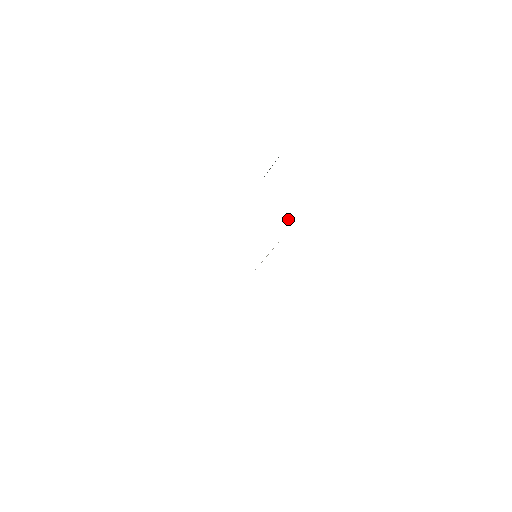
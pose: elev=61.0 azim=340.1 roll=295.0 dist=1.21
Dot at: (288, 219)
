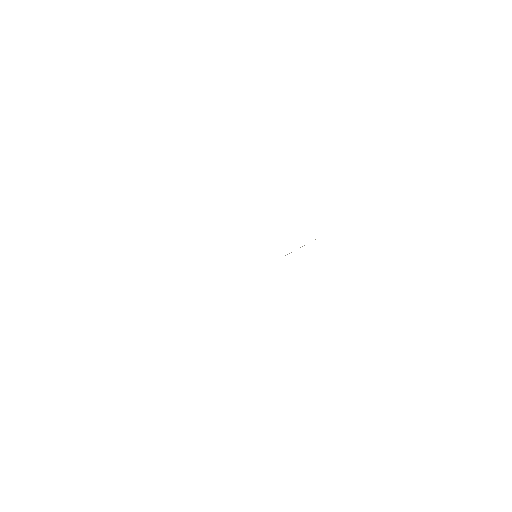
Dot at: occluded
